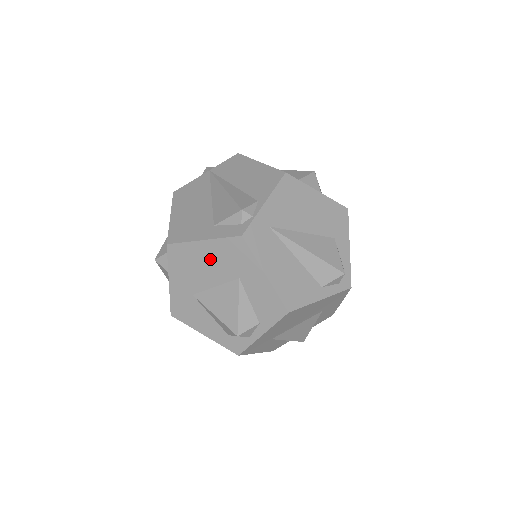
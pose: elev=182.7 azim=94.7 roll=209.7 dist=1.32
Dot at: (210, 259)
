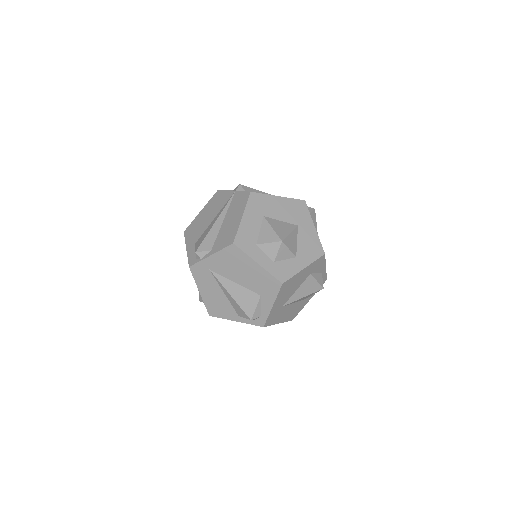
Dot at: occluded
